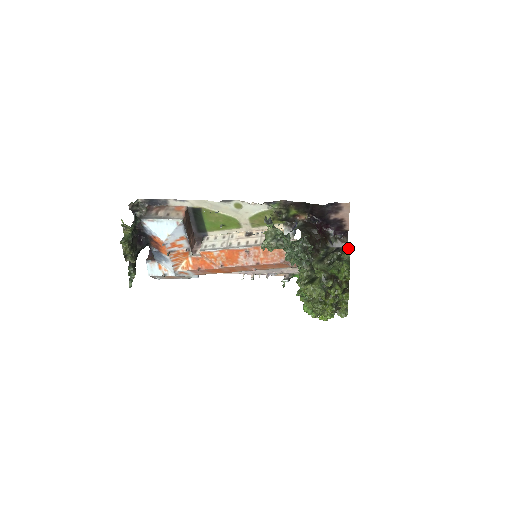
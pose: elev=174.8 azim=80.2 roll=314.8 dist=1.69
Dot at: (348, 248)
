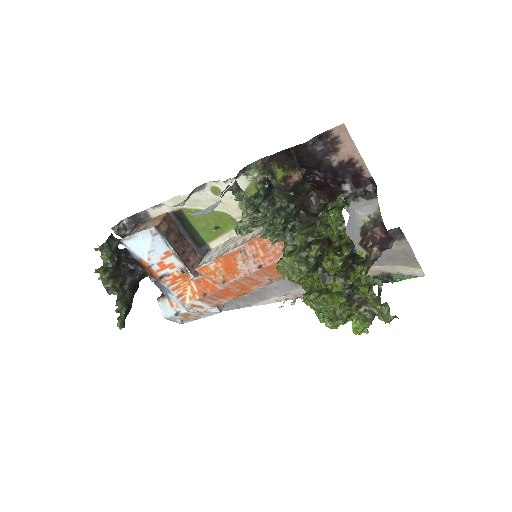
Dot at: occluded
